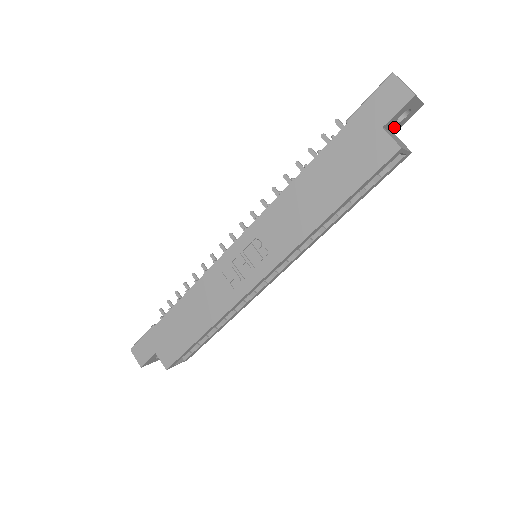
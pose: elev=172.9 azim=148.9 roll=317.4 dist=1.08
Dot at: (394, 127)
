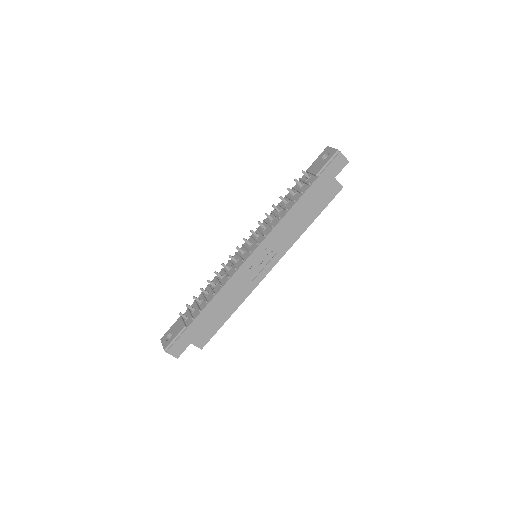
Dot at: occluded
